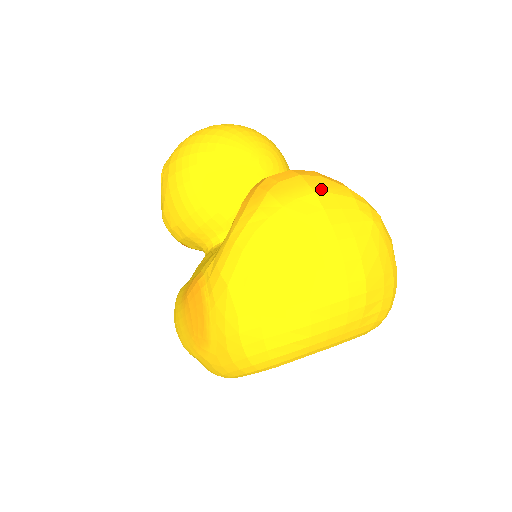
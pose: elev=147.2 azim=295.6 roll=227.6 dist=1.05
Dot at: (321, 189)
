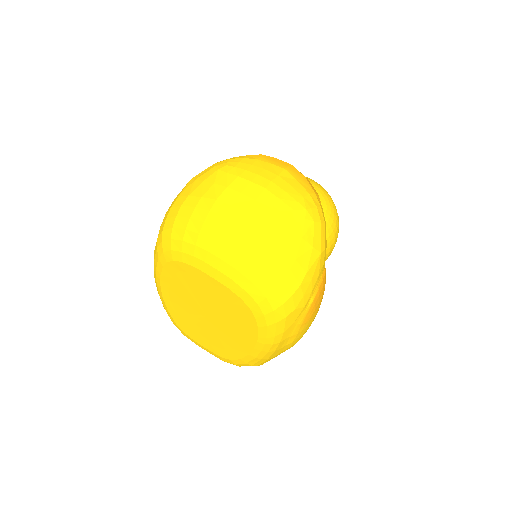
Dot at: (292, 173)
